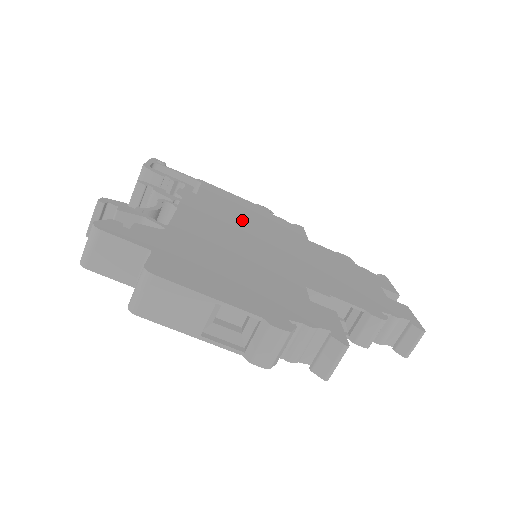
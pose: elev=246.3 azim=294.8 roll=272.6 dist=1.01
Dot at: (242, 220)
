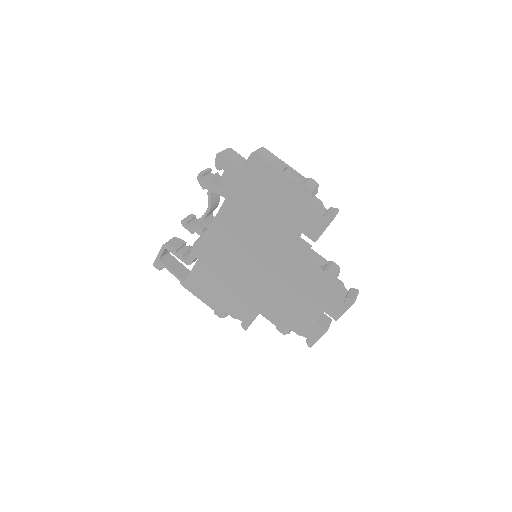
Dot at: occluded
